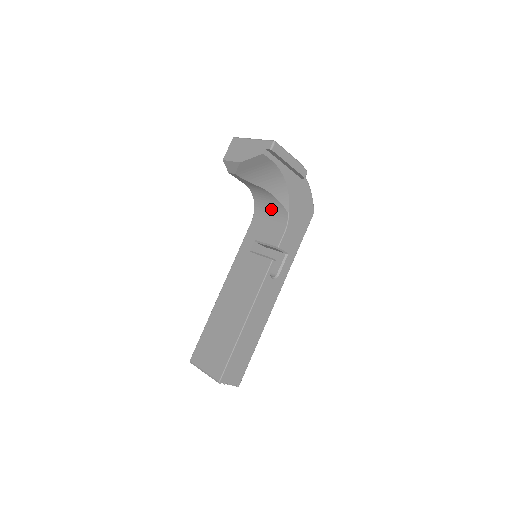
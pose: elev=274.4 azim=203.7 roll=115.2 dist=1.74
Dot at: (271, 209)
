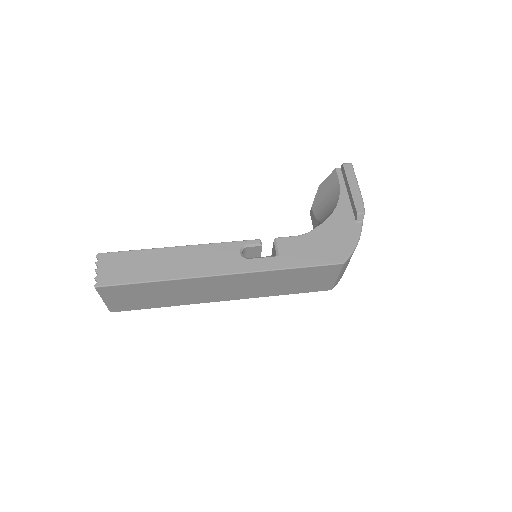
Dot at: occluded
